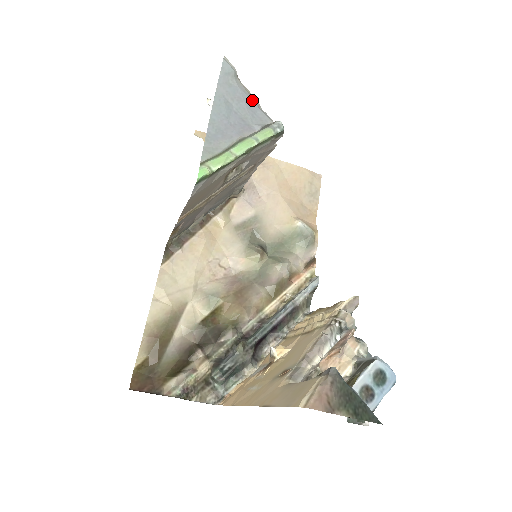
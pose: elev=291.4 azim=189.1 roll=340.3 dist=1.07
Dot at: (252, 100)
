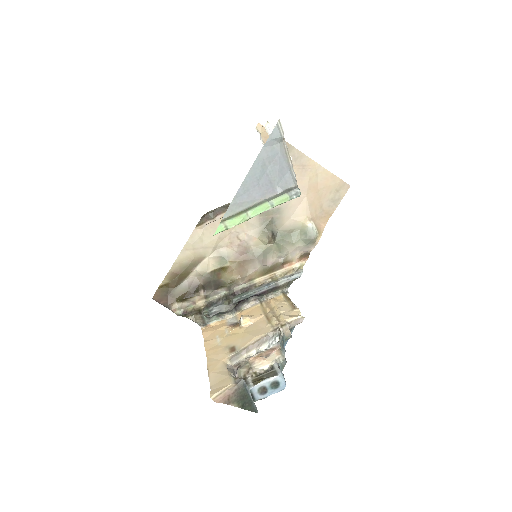
Dot at: (287, 163)
